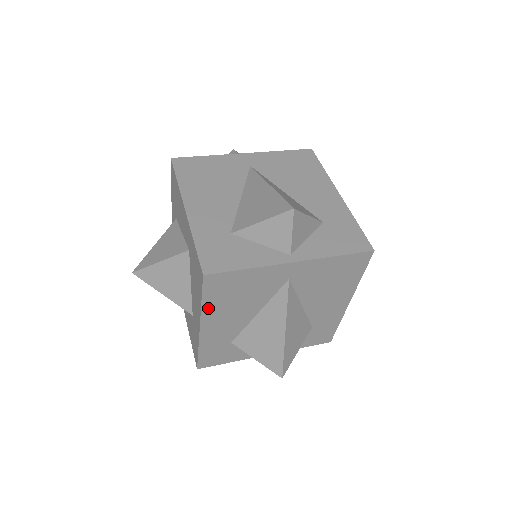
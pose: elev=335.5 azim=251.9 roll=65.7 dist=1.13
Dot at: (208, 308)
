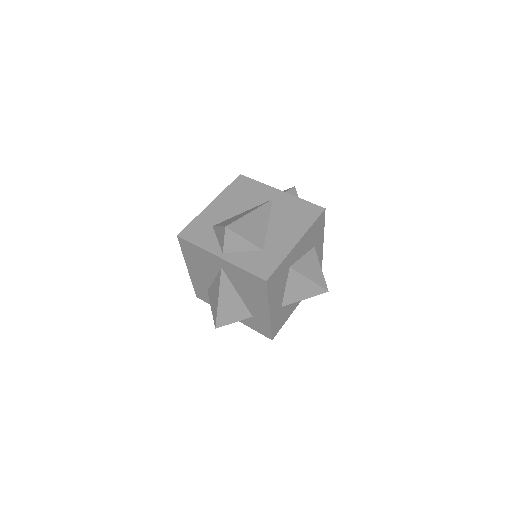
Dot at: (187, 258)
